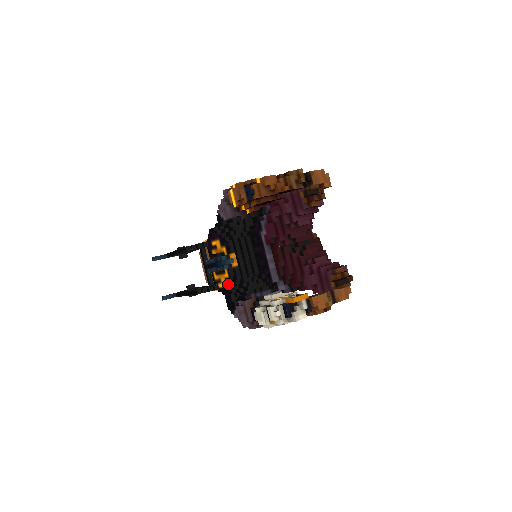
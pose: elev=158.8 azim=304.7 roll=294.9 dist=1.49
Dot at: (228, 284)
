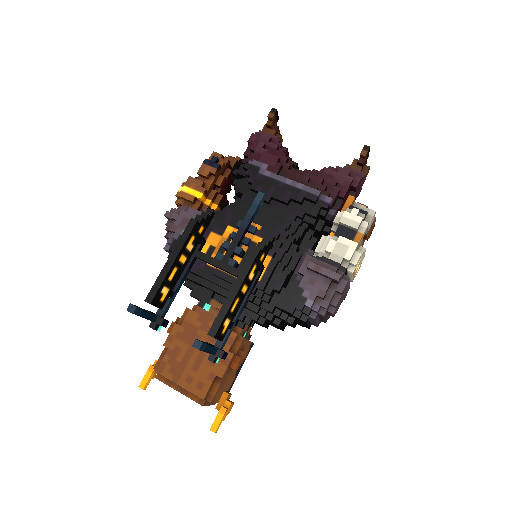
Dot at: (272, 250)
